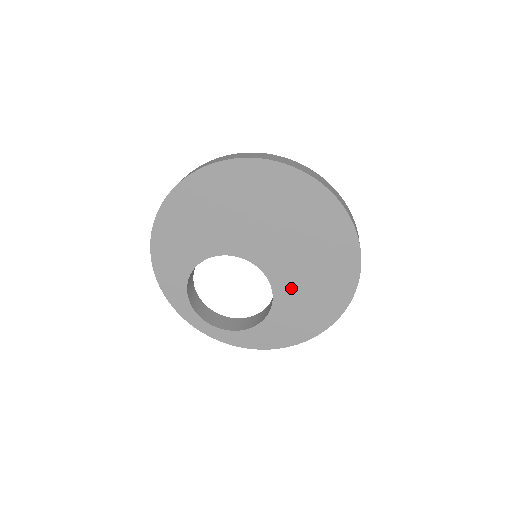
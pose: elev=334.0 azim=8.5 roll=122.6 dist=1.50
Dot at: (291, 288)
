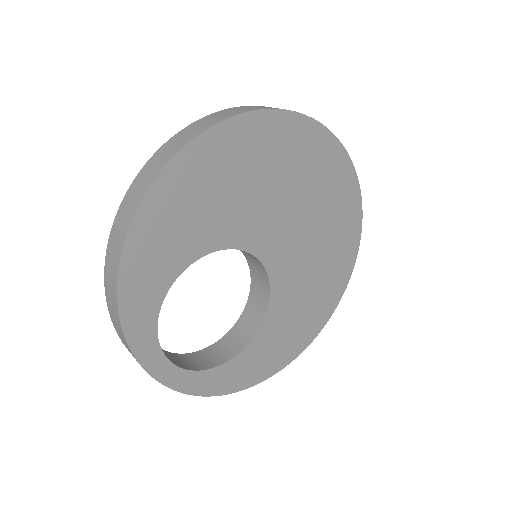
Dot at: (288, 301)
